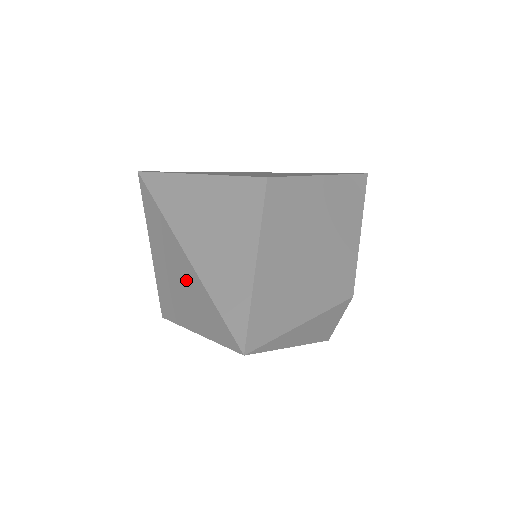
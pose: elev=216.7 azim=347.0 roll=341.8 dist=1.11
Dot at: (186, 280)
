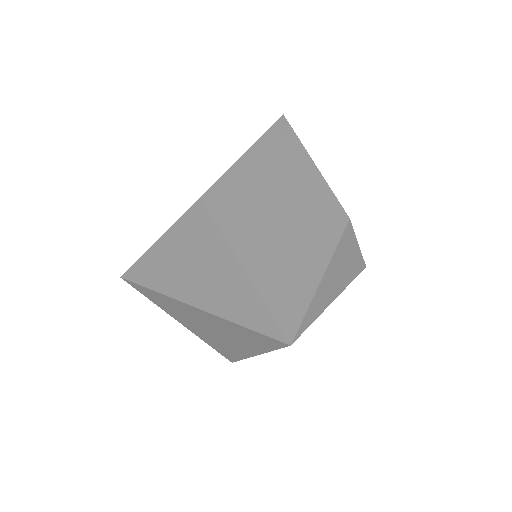
Dot at: (214, 325)
